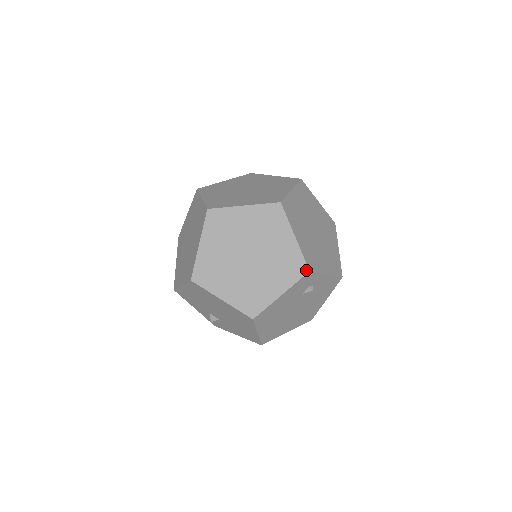
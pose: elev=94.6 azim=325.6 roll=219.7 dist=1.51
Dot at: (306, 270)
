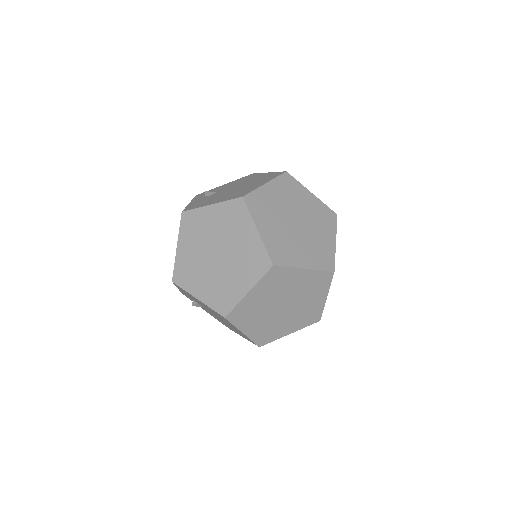
Dot at: (319, 320)
